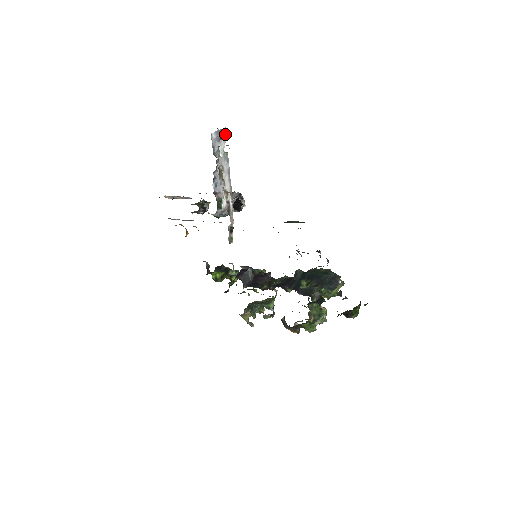
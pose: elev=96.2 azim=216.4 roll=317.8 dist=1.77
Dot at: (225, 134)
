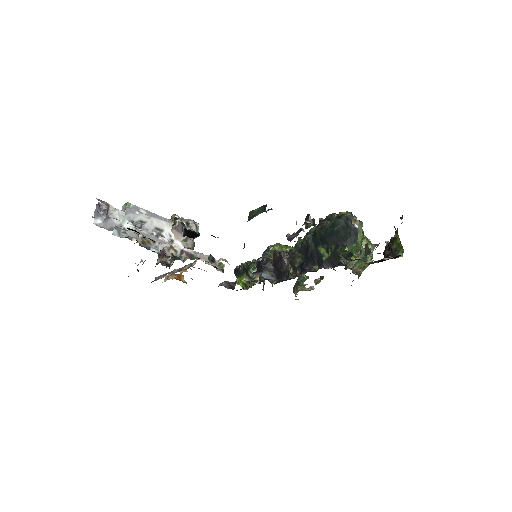
Dot at: (104, 204)
